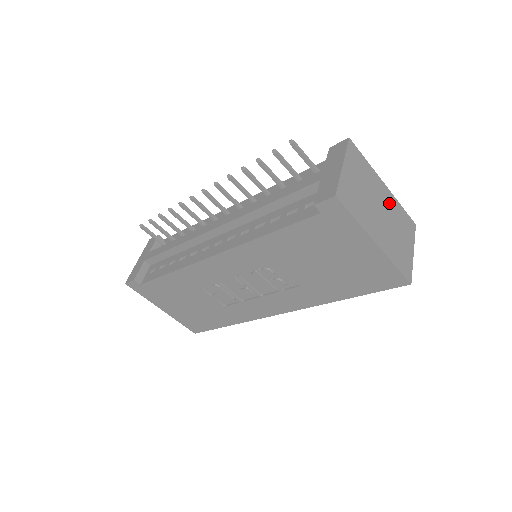
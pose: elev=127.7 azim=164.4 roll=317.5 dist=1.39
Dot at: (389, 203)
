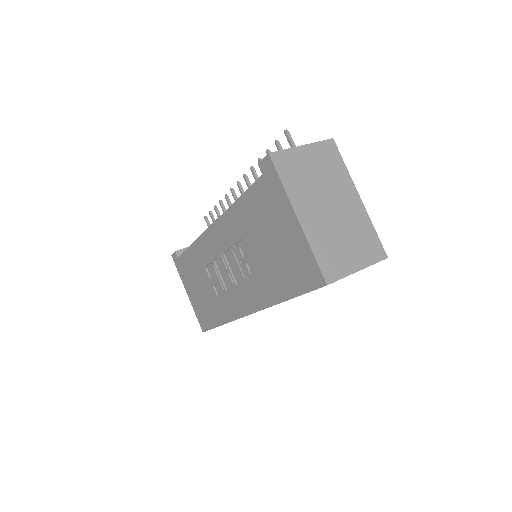
Dot at: (353, 212)
